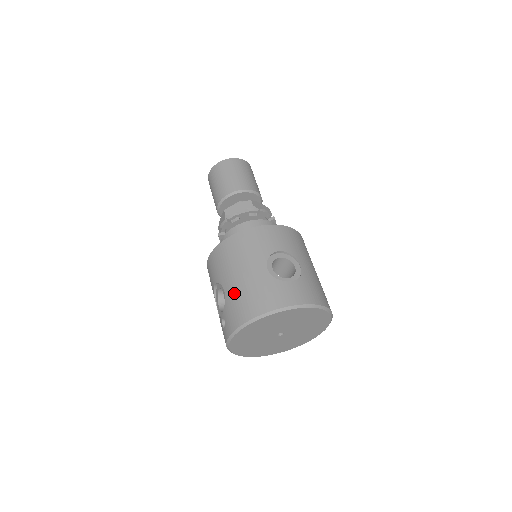
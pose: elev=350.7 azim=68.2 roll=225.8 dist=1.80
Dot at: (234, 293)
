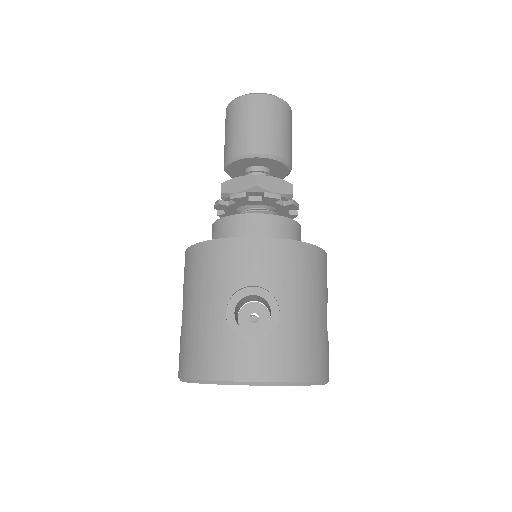
Dot at: (185, 329)
